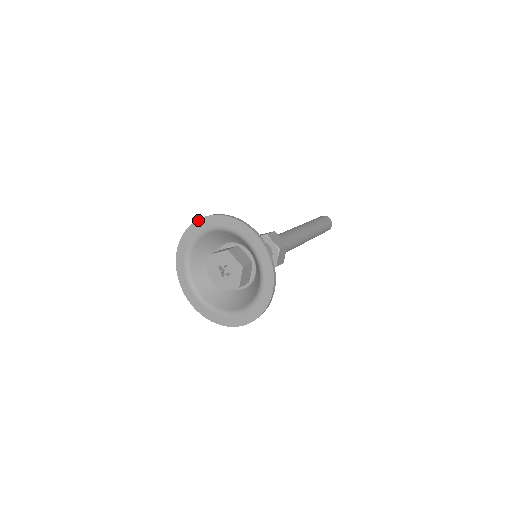
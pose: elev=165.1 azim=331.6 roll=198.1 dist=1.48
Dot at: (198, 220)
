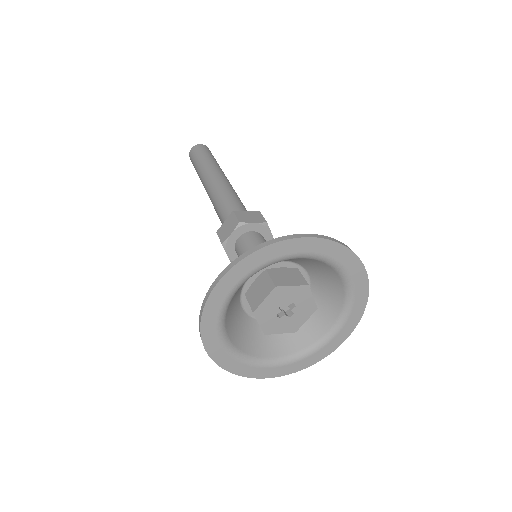
Dot at: (292, 239)
